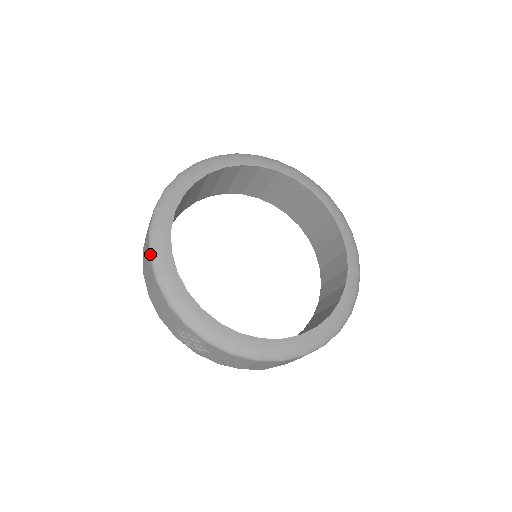
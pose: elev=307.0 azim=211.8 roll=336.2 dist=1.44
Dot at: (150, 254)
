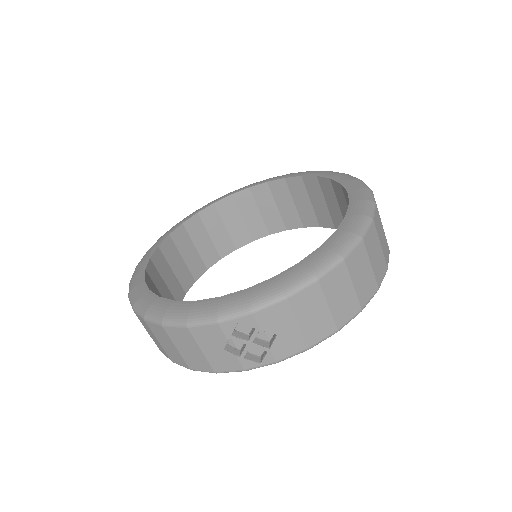
Dot at: (143, 317)
